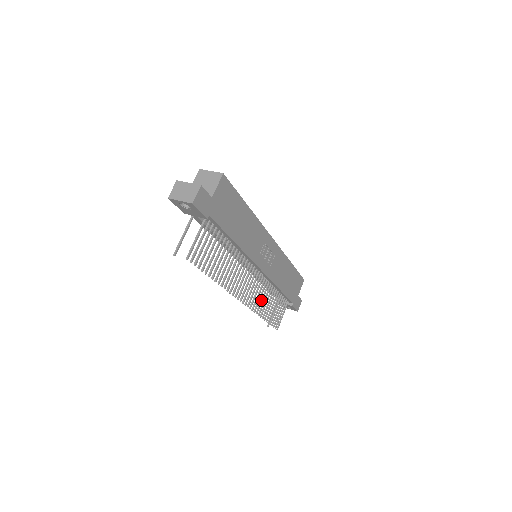
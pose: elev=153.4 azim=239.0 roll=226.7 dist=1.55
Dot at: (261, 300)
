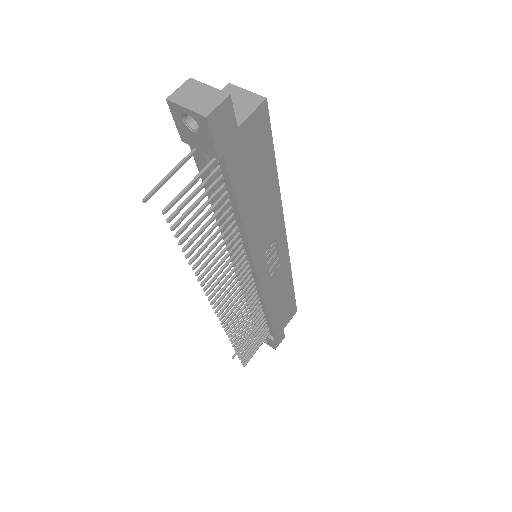
Dot at: (241, 320)
